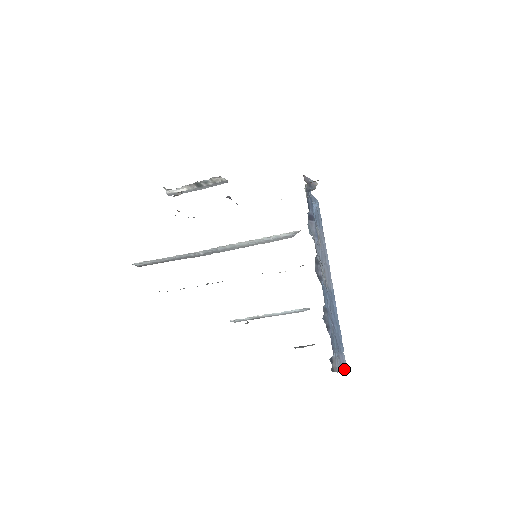
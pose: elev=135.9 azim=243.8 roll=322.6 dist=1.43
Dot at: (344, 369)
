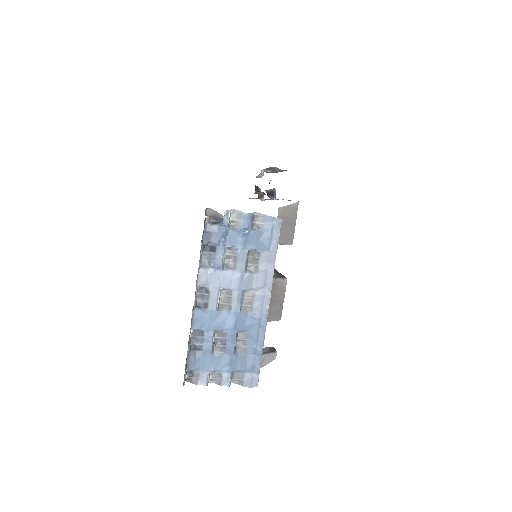
Dot at: (251, 387)
